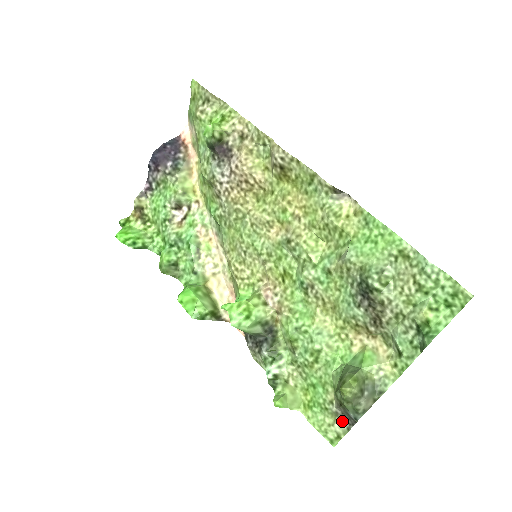
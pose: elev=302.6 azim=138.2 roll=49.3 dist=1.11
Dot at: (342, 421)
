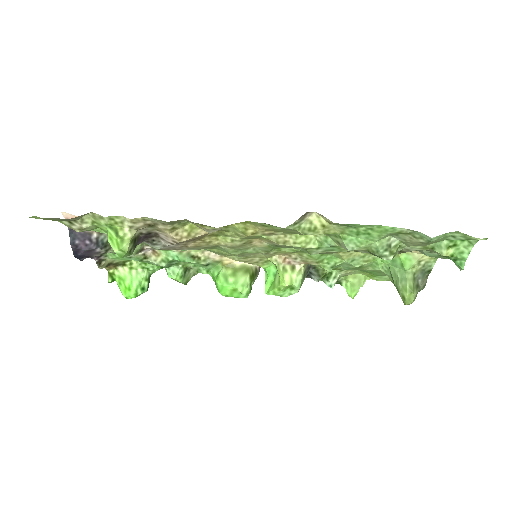
Dot at: occluded
